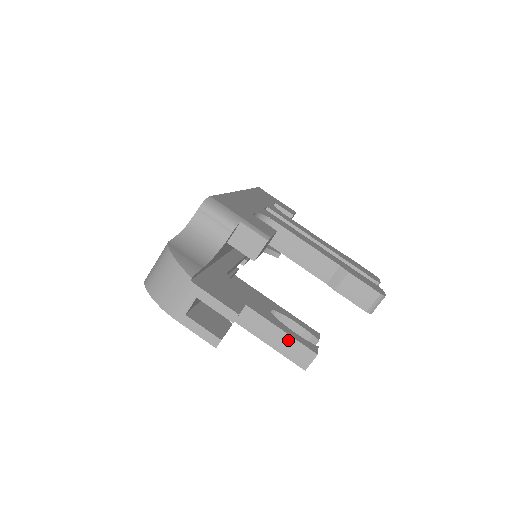
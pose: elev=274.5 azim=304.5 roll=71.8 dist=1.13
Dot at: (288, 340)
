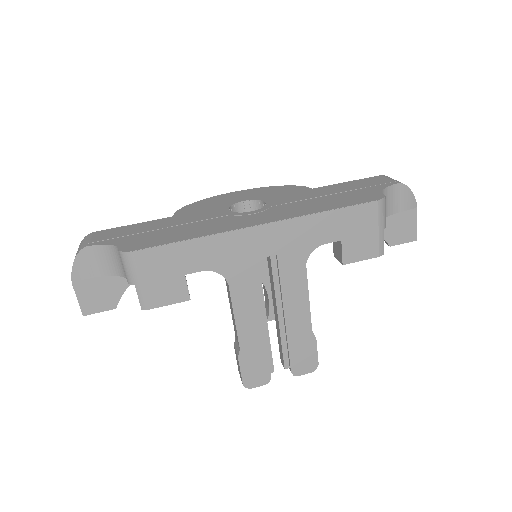
Dot at: occluded
